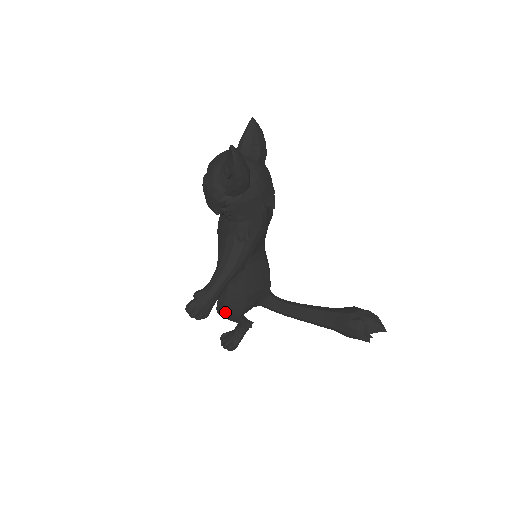
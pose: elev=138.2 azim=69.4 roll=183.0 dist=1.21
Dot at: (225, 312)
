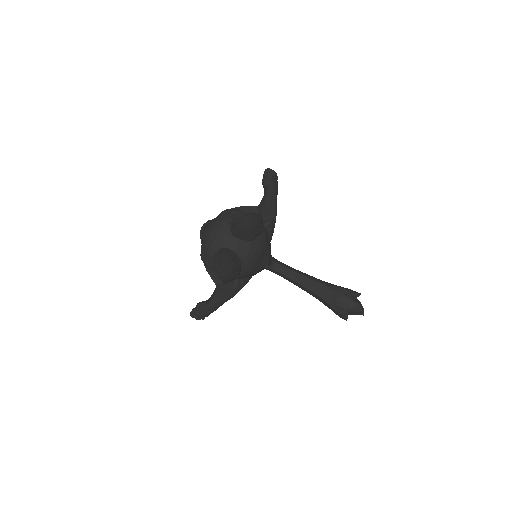
Dot at: occluded
